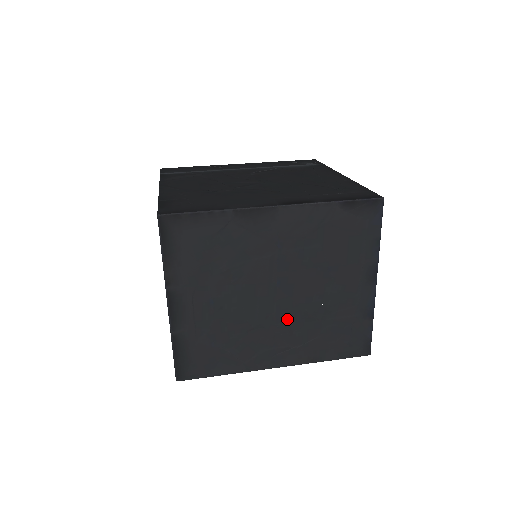
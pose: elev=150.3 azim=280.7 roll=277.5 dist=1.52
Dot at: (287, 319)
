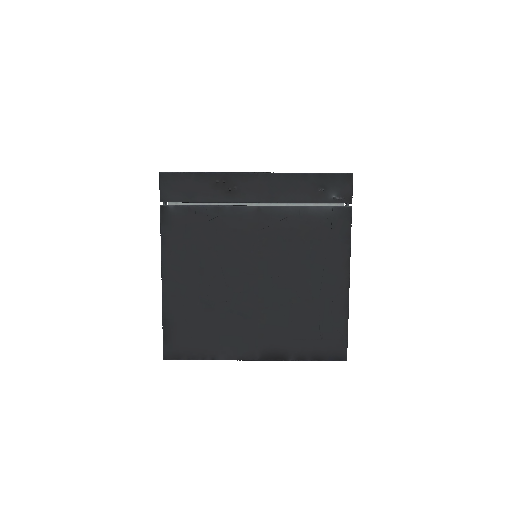
Dot at: occluded
